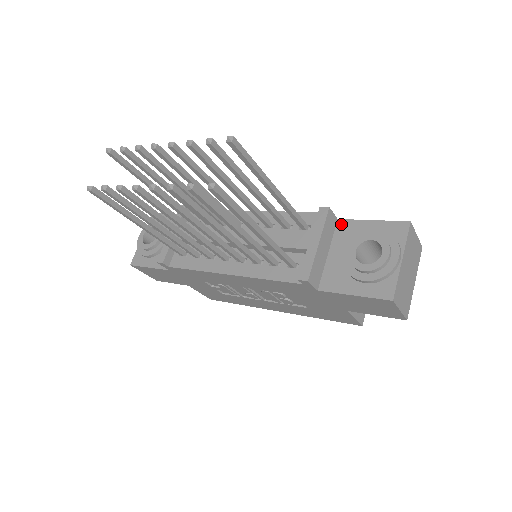
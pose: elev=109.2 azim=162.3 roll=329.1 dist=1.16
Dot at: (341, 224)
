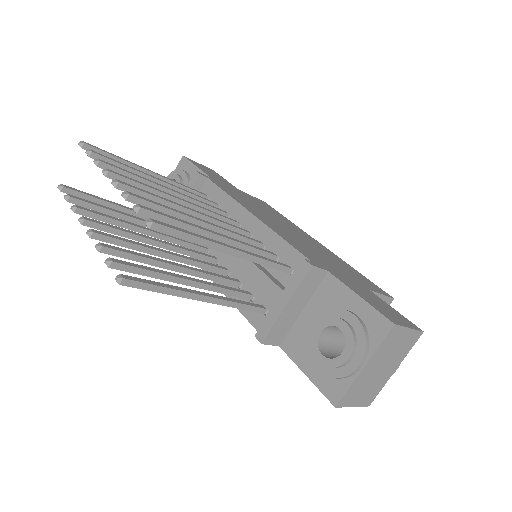
Dot at: (328, 280)
